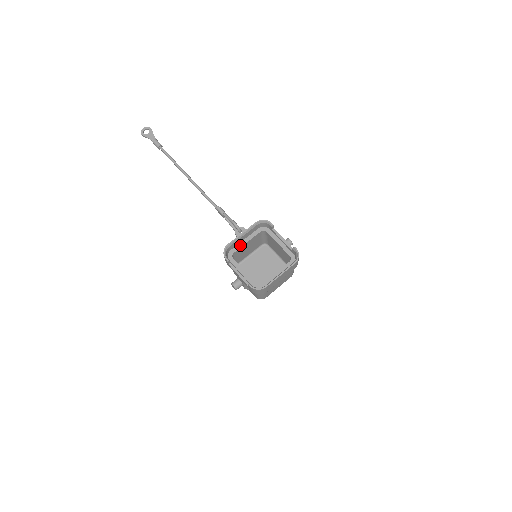
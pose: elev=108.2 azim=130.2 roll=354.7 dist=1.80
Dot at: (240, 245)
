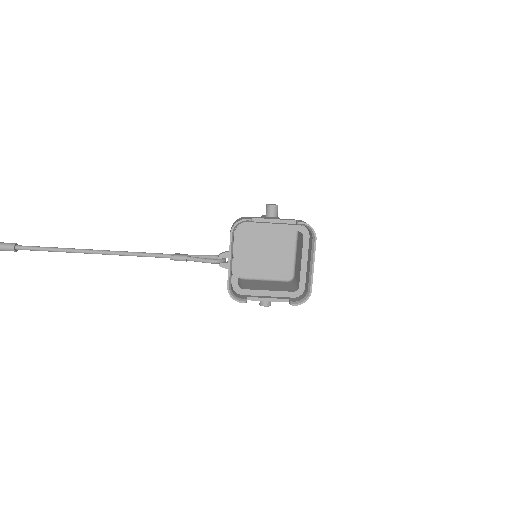
Dot at: (236, 269)
